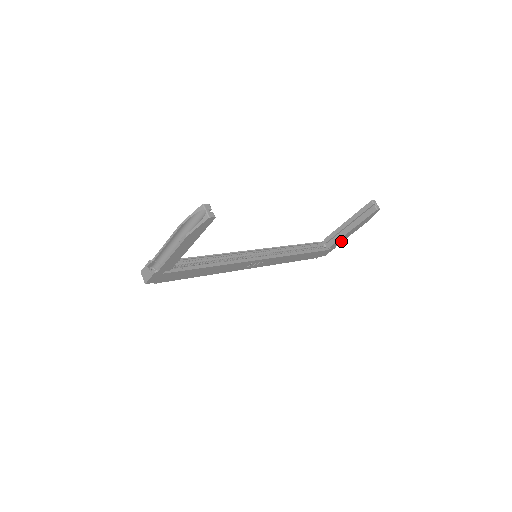
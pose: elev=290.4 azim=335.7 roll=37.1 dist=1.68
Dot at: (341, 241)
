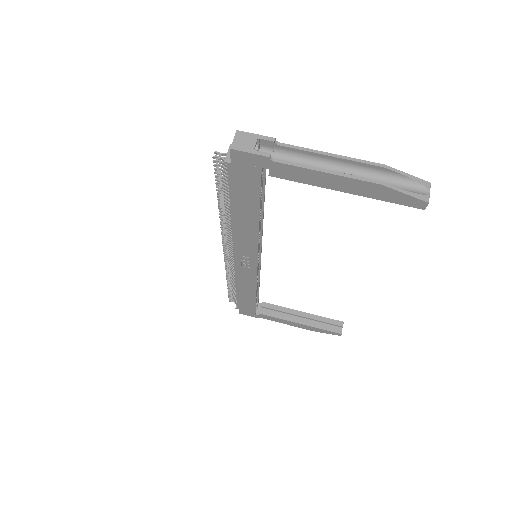
Dot at: (274, 320)
